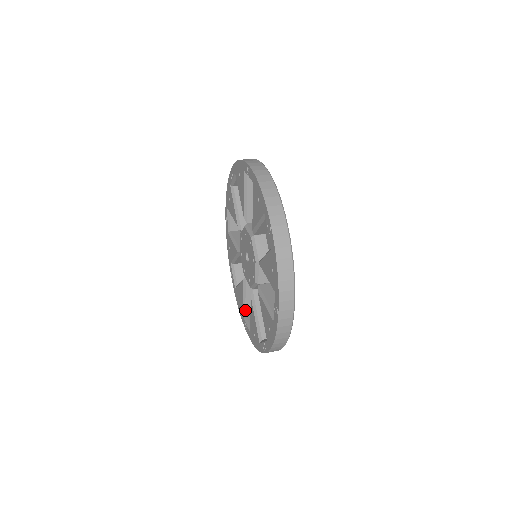
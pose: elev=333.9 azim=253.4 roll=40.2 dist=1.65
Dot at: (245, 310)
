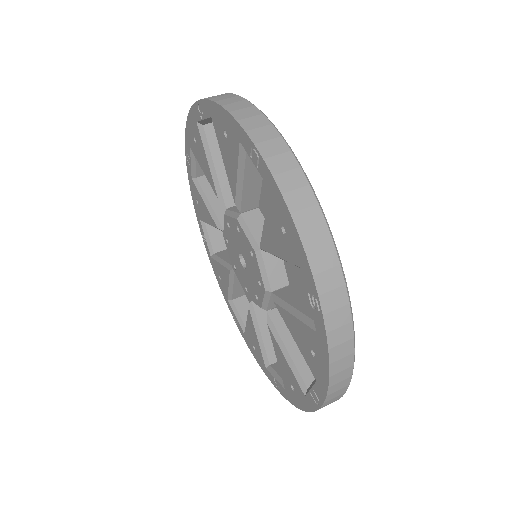
Dot at: occluded
